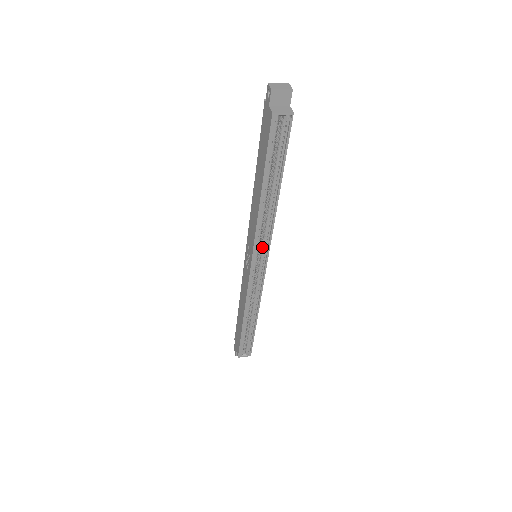
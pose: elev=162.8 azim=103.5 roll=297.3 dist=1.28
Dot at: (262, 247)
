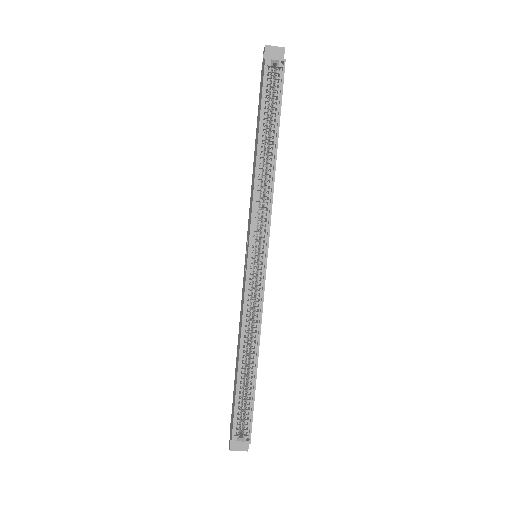
Dot at: (261, 232)
